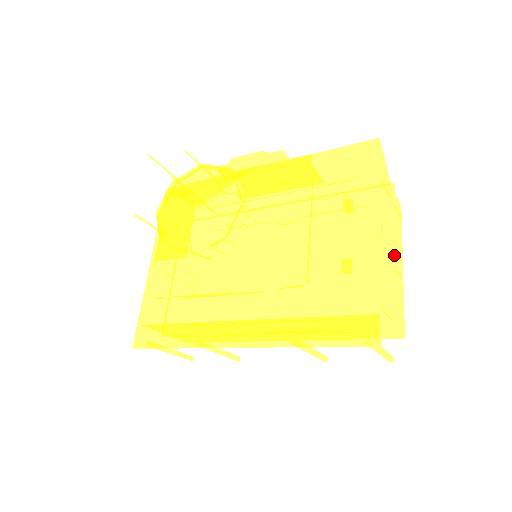
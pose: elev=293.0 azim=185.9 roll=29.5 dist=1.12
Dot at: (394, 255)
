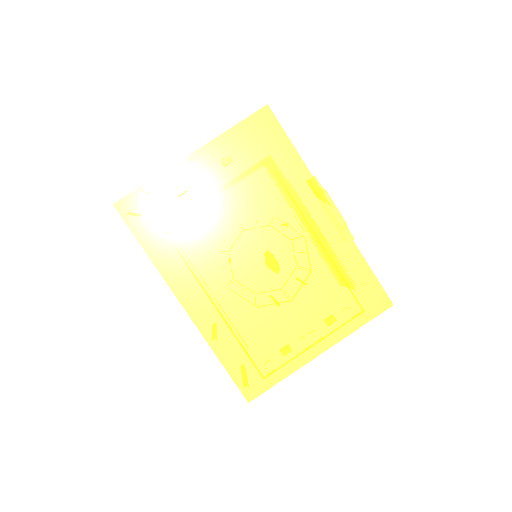
Dot at: occluded
